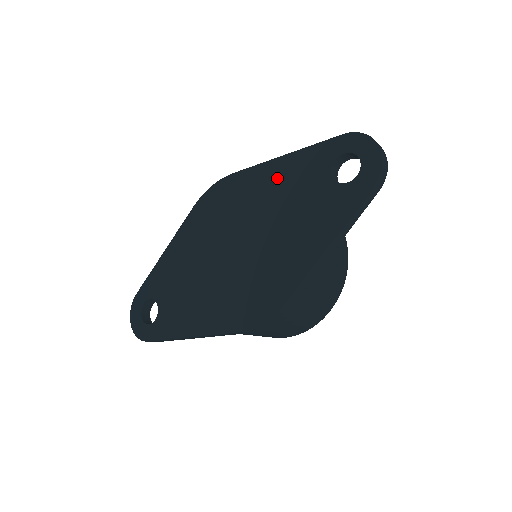
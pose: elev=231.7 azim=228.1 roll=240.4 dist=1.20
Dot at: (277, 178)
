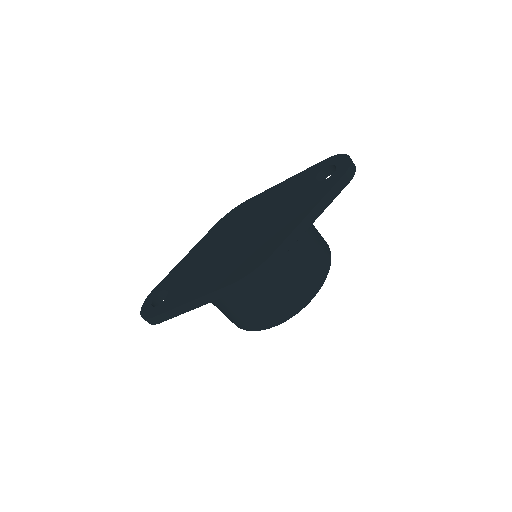
Dot at: (278, 192)
